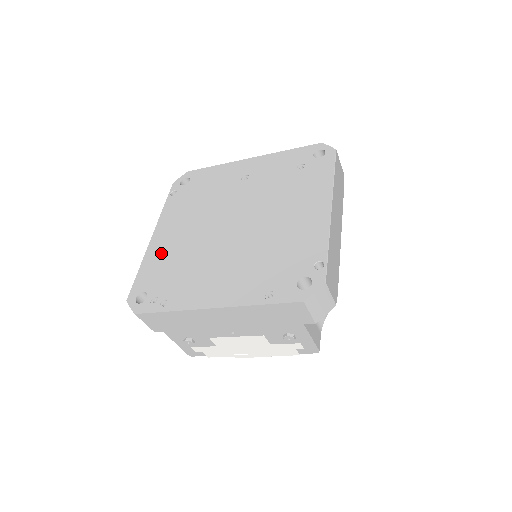
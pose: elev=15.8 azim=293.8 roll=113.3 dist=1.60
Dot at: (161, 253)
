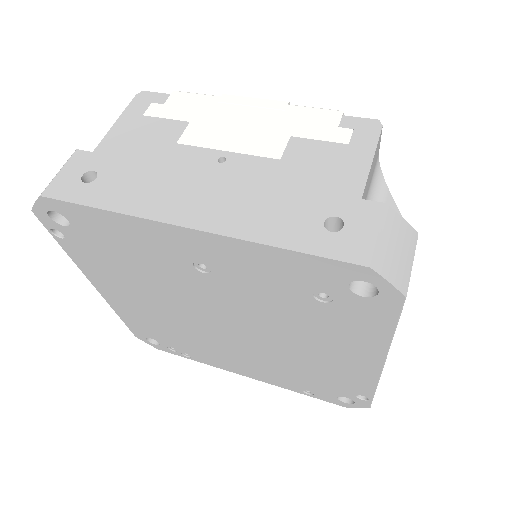
Dot at: (134, 314)
